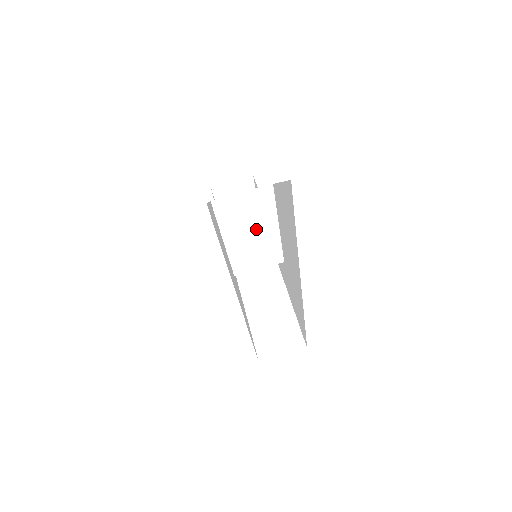
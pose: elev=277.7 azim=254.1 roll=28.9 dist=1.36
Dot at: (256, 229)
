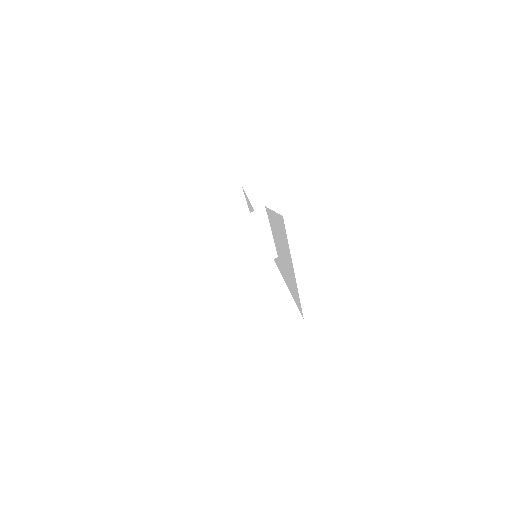
Dot at: (255, 238)
